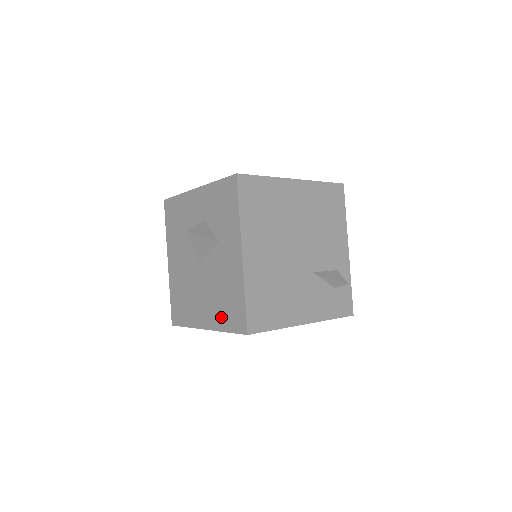
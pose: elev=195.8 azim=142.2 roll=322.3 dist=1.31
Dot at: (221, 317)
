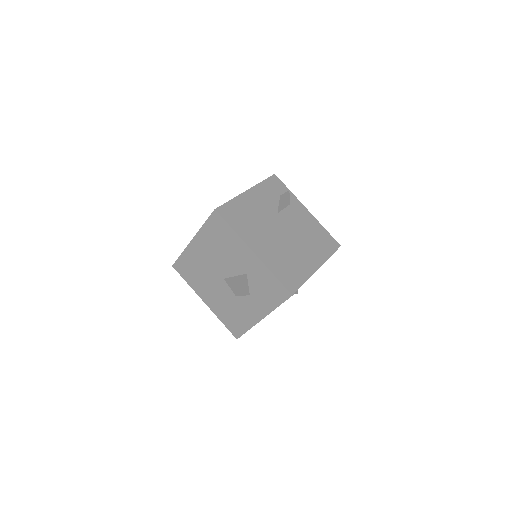
Dot at: (223, 315)
